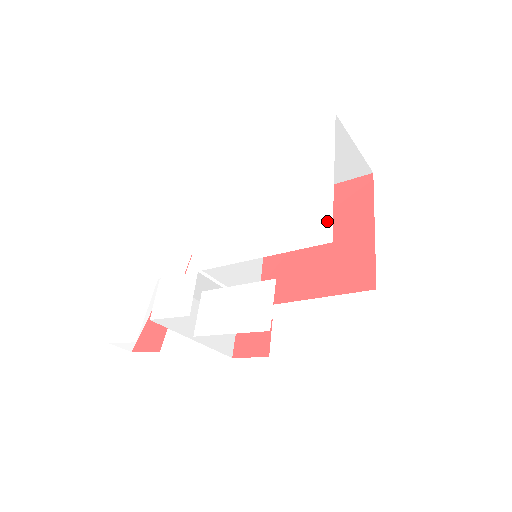
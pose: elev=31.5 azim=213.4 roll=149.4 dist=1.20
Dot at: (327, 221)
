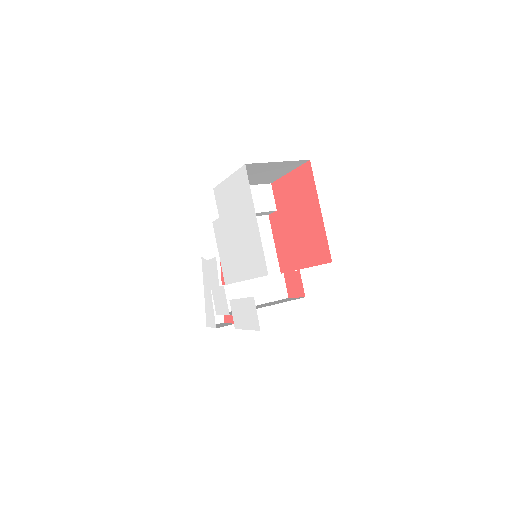
Dot at: (263, 259)
